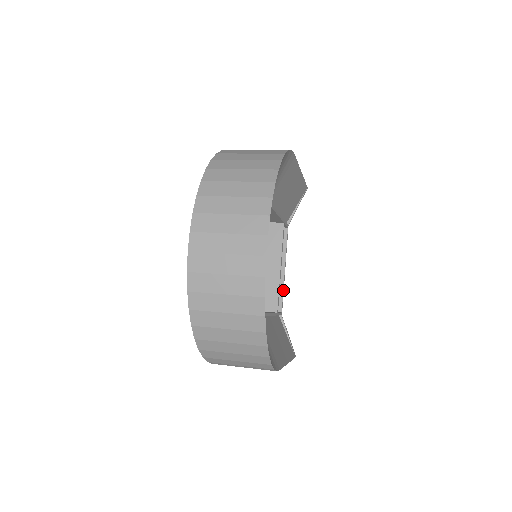
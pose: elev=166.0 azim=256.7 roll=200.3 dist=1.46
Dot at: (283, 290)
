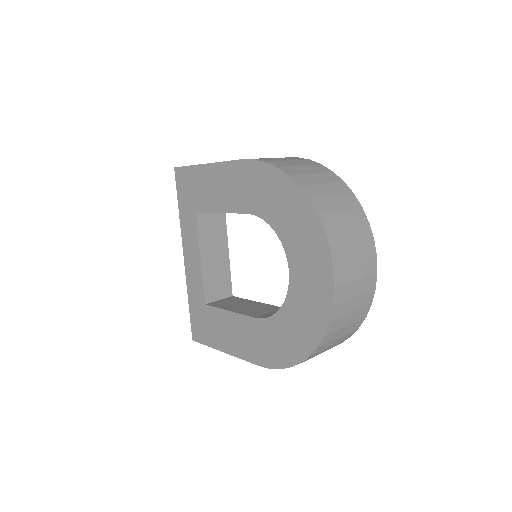
Dot at: occluded
